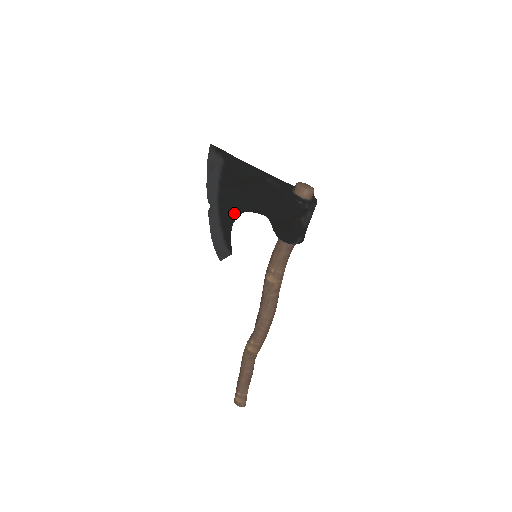
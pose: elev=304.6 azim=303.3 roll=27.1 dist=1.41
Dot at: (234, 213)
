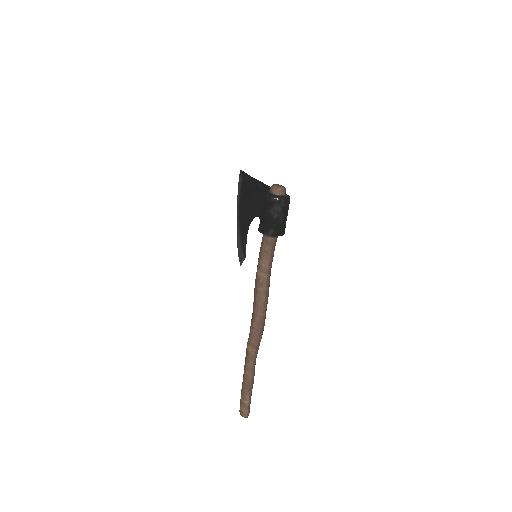
Dot at: (246, 220)
